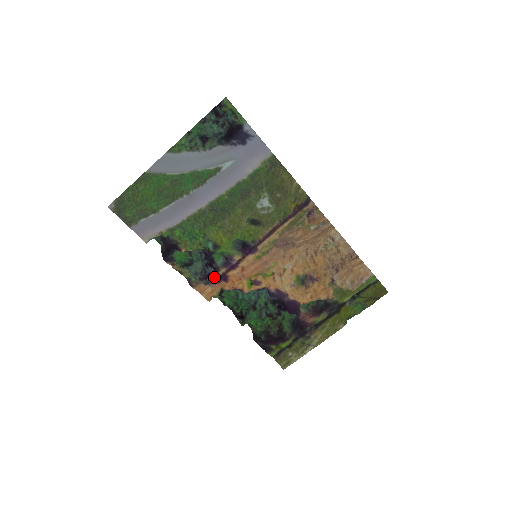
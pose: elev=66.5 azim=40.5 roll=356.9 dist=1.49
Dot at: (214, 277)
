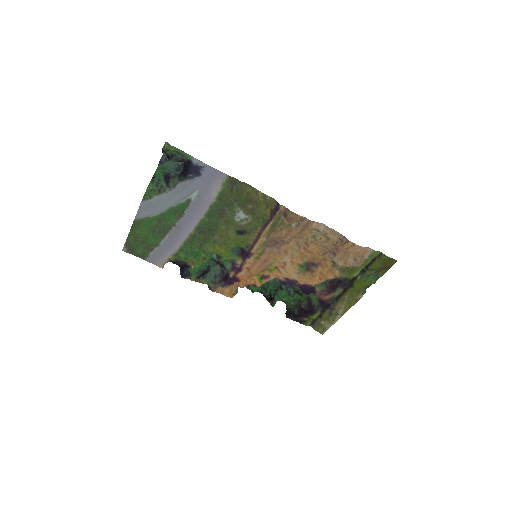
Dot at: (228, 279)
